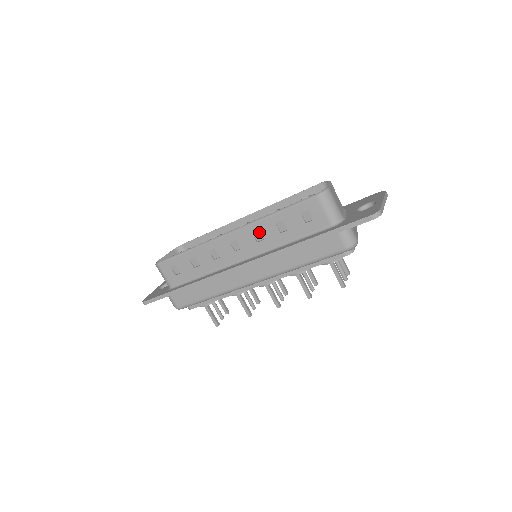
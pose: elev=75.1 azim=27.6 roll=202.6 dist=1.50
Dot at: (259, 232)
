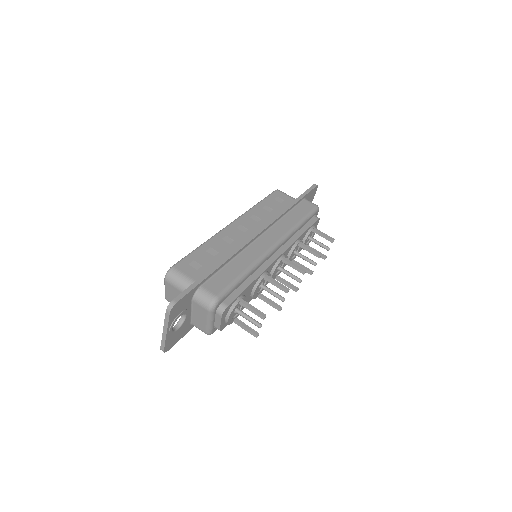
Dot at: (254, 216)
